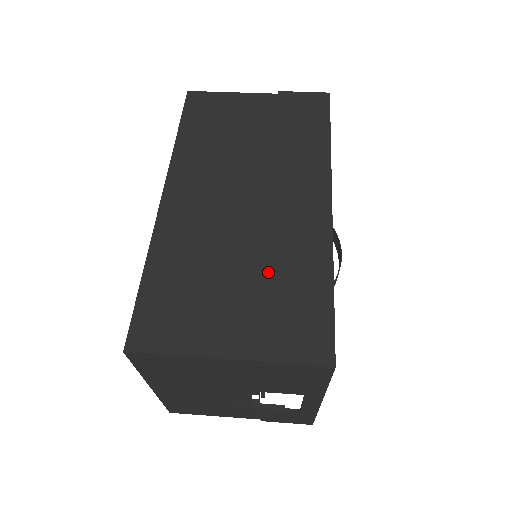
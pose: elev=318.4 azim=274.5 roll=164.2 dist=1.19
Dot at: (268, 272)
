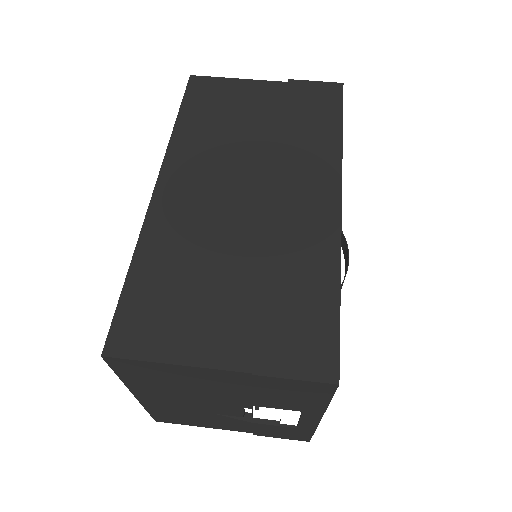
Dot at: (268, 274)
